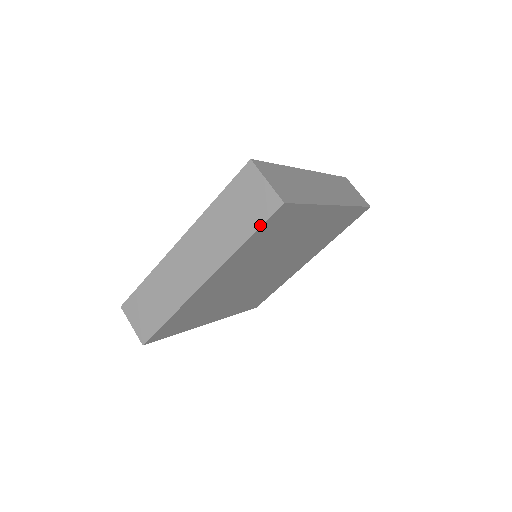
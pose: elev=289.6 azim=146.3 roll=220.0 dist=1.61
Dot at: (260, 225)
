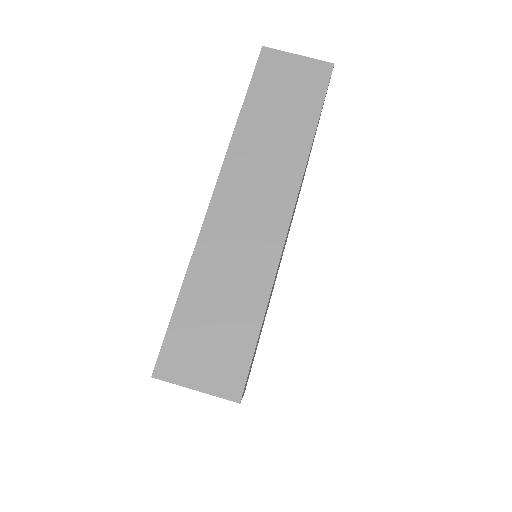
Dot at: occluded
